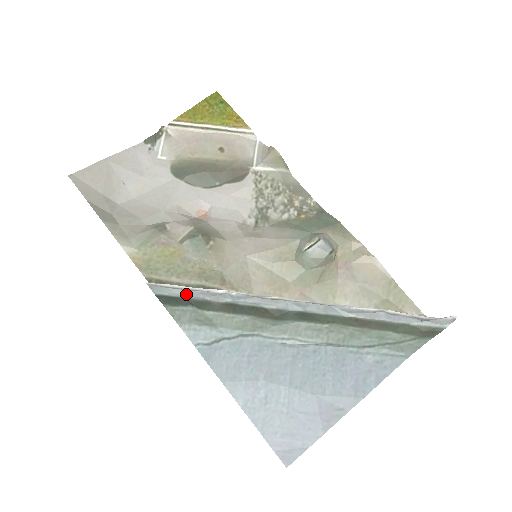
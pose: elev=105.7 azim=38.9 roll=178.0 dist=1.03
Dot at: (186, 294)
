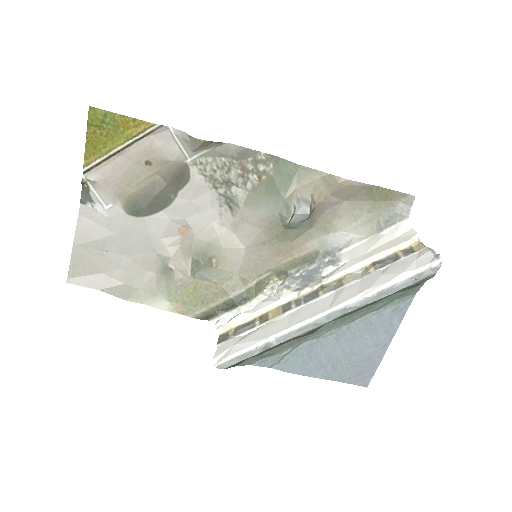
Dot at: (244, 358)
